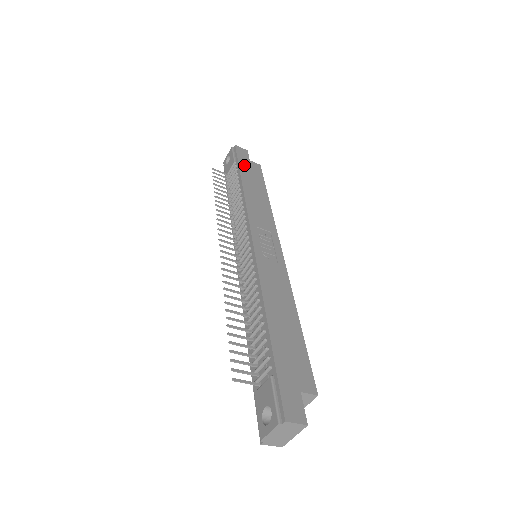
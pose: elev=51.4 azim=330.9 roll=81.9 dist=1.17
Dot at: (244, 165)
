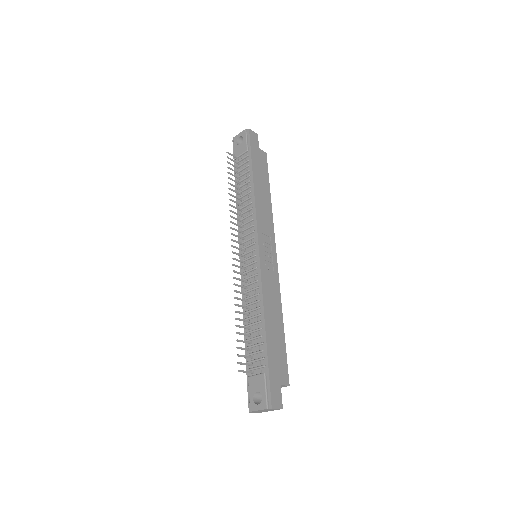
Dot at: (255, 156)
